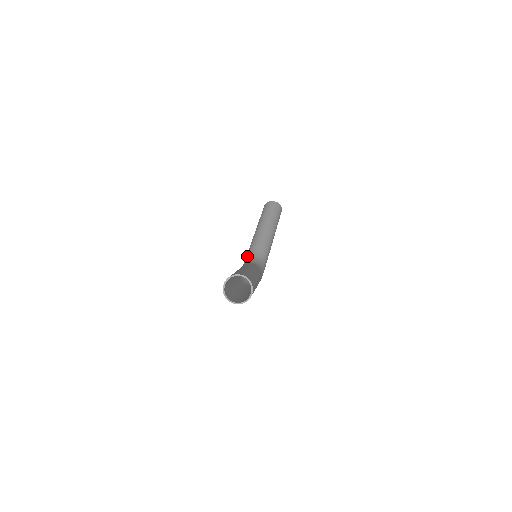
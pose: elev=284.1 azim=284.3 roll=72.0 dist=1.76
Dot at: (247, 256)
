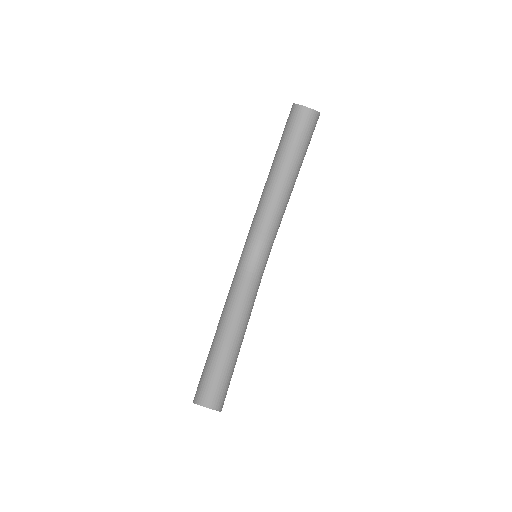
Dot at: (249, 237)
